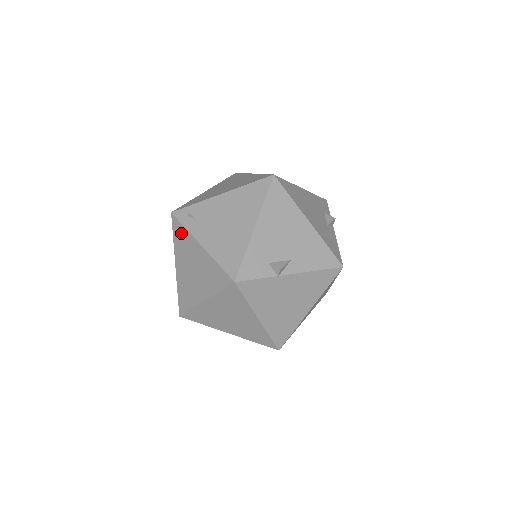
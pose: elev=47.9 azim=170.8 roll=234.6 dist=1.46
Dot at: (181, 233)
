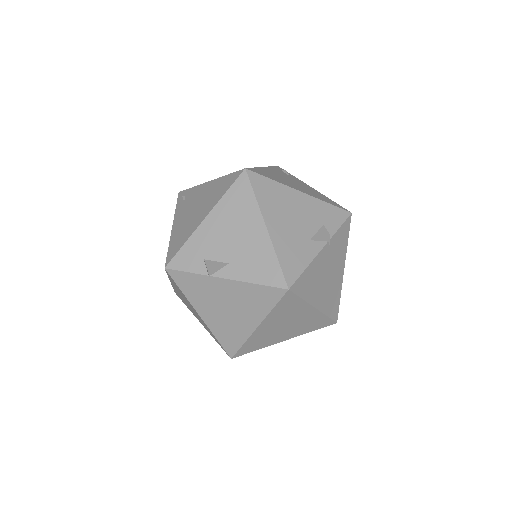
Dot at: occluded
